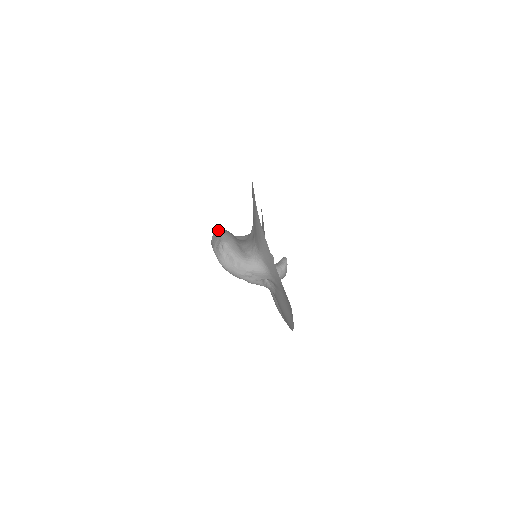
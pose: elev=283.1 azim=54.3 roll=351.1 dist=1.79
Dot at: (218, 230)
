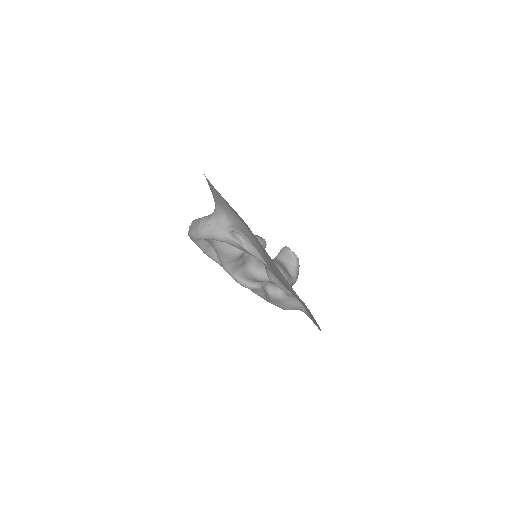
Dot at: occluded
